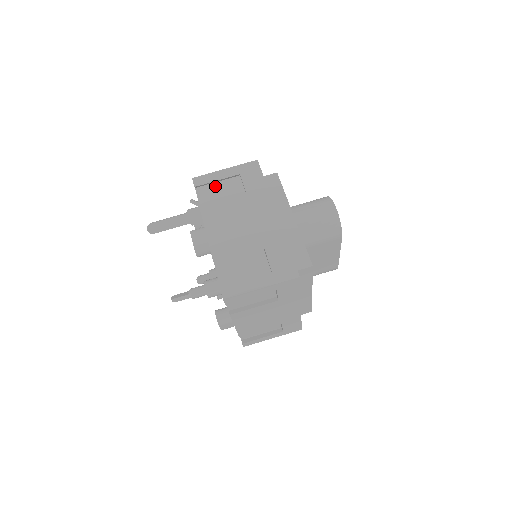
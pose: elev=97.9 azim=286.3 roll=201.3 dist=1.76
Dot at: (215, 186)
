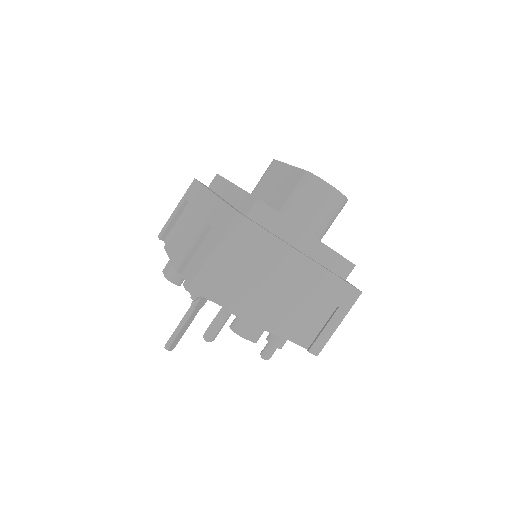
Dot at: occluded
